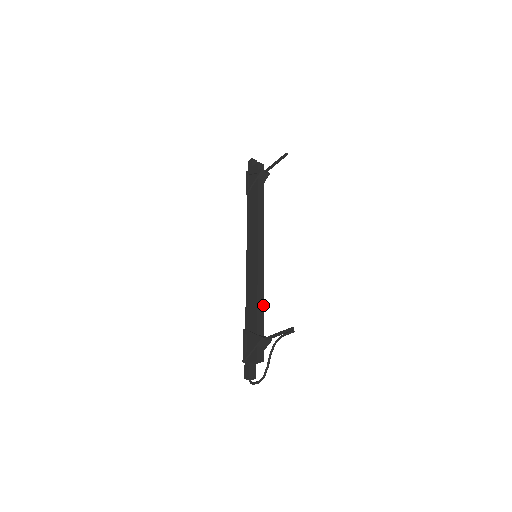
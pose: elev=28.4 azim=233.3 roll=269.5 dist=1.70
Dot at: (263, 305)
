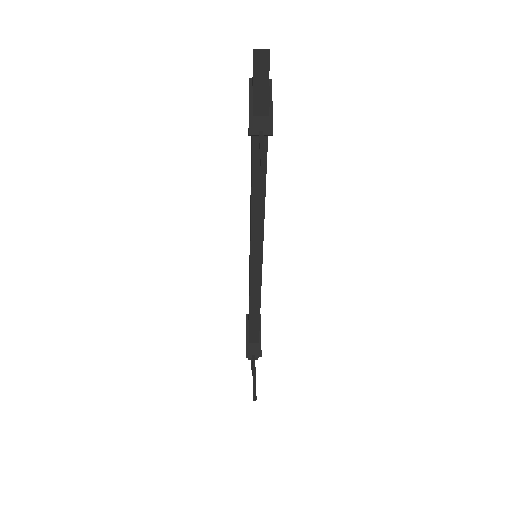
Dot at: (258, 318)
